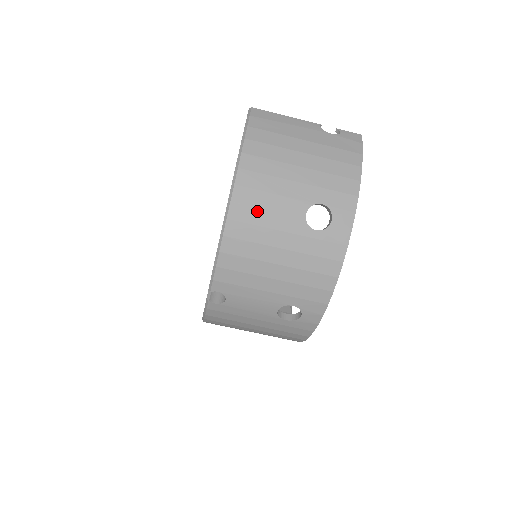
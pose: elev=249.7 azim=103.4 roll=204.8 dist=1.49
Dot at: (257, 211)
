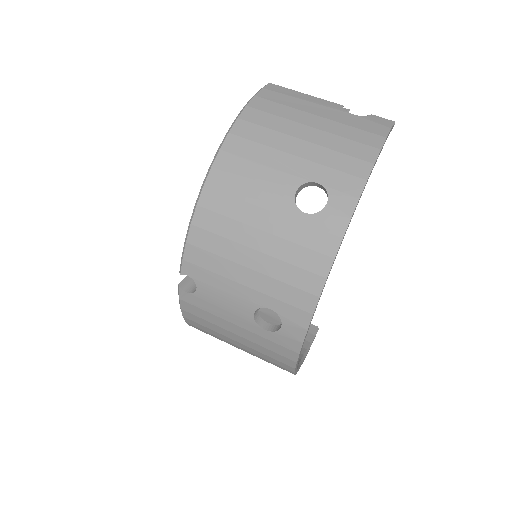
Dot at: (239, 181)
